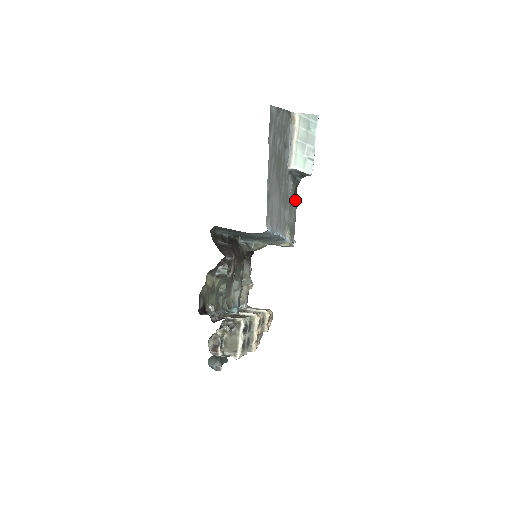
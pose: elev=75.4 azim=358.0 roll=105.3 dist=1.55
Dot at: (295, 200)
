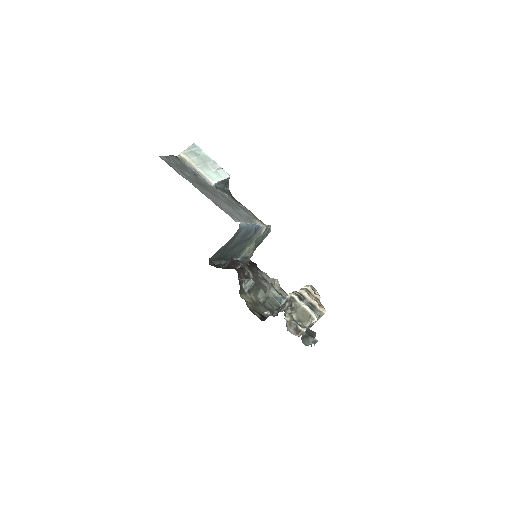
Dot at: (240, 204)
